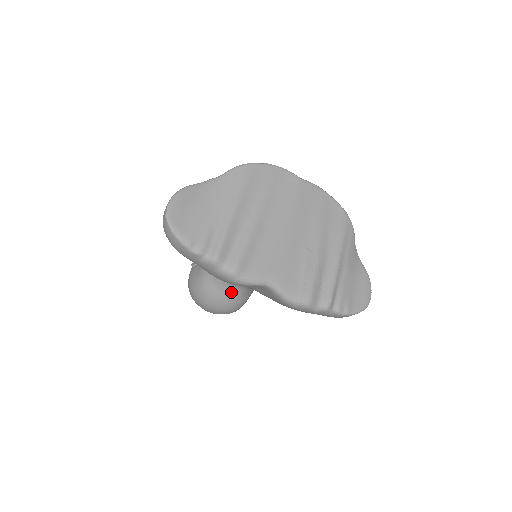
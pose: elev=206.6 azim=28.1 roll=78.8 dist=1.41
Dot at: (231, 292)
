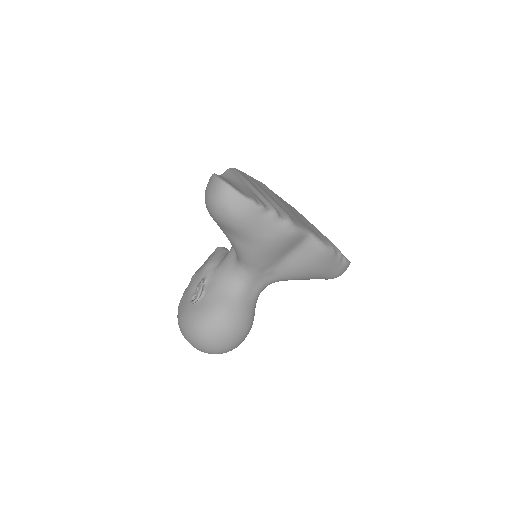
Dot at: (249, 300)
